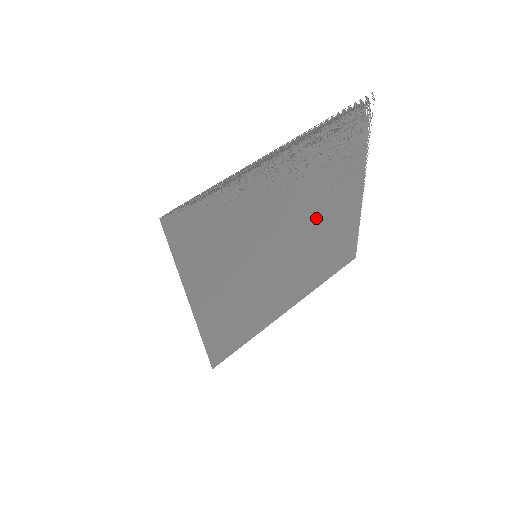
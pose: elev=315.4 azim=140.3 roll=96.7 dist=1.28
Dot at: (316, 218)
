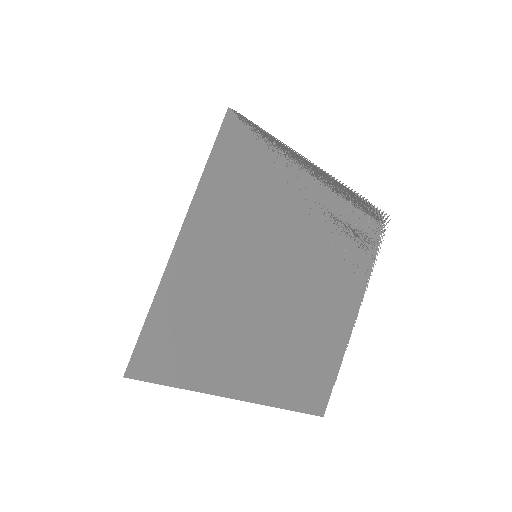
Dot at: (314, 289)
